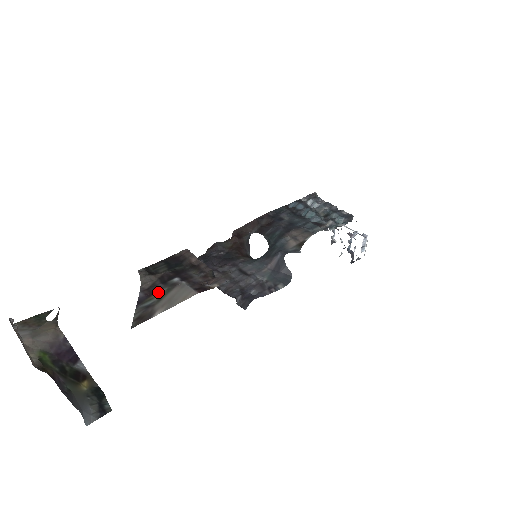
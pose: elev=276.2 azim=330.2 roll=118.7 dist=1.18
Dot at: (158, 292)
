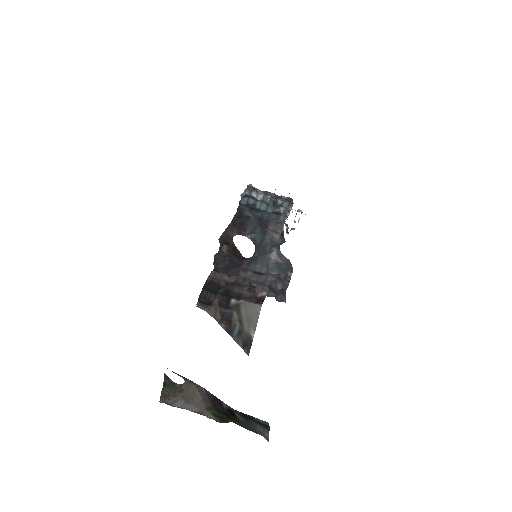
Dot at: (233, 317)
